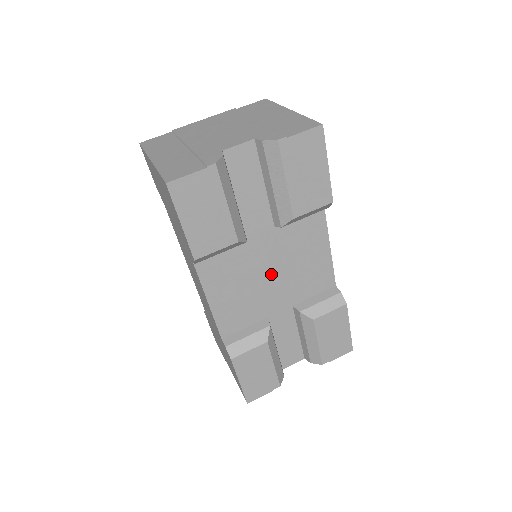
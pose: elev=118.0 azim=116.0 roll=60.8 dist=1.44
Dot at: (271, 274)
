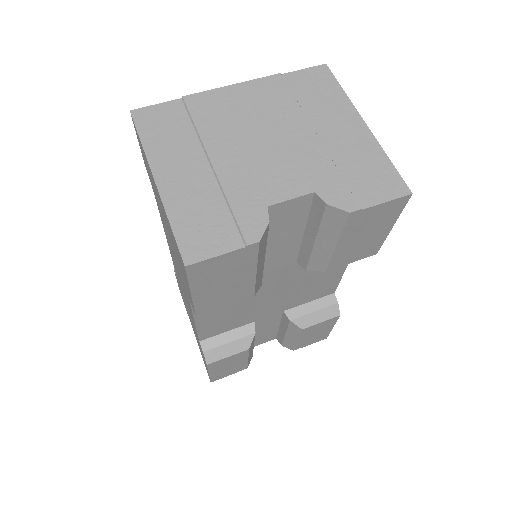
Dot at: (273, 295)
